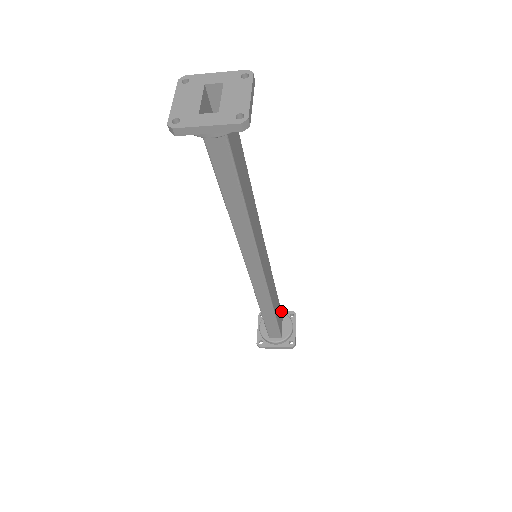
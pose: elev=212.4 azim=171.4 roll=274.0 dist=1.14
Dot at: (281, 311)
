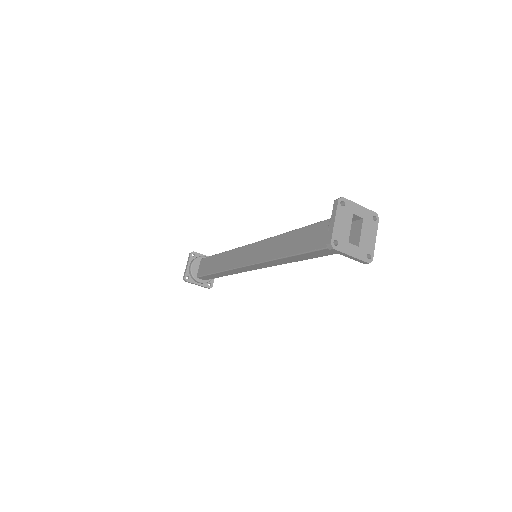
Dot at: occluded
